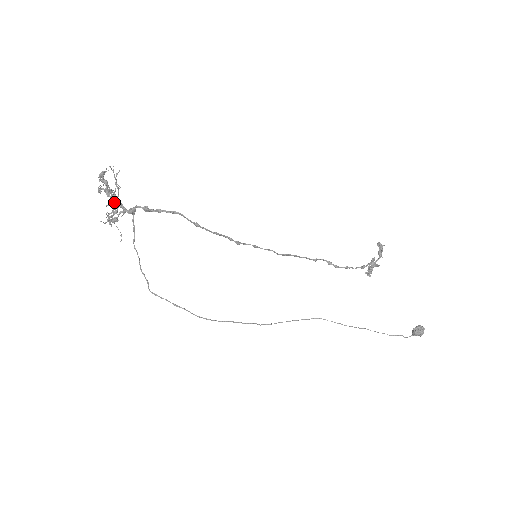
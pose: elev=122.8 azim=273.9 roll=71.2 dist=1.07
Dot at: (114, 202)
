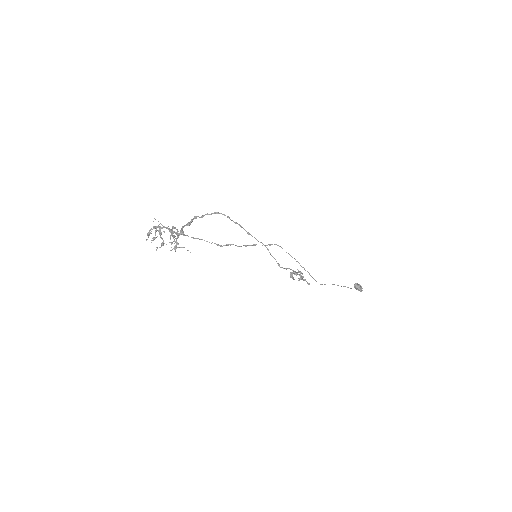
Dot at: (169, 229)
